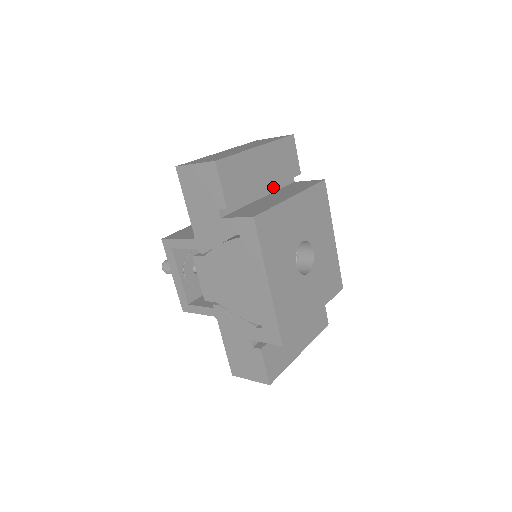
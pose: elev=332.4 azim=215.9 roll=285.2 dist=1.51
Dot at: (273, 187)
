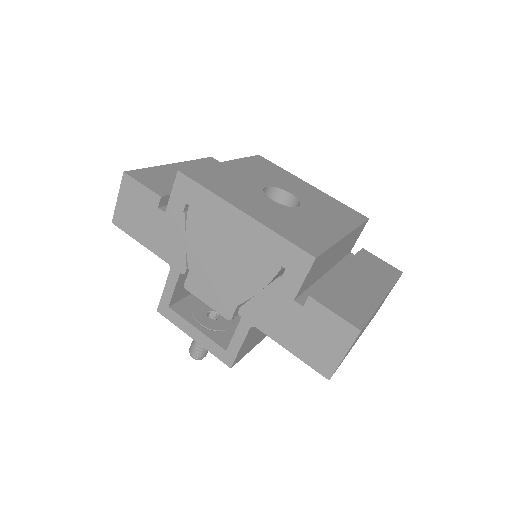
Dot at: occluded
